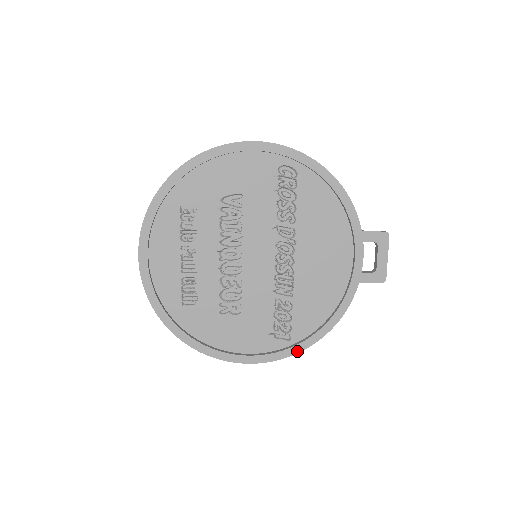
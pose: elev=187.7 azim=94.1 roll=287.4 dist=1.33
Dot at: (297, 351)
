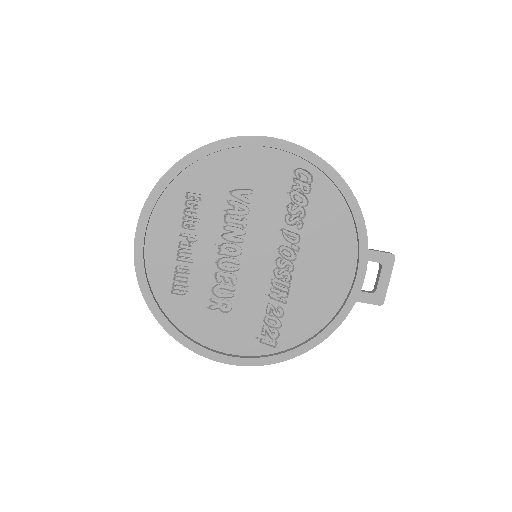
Dot at: (281, 360)
